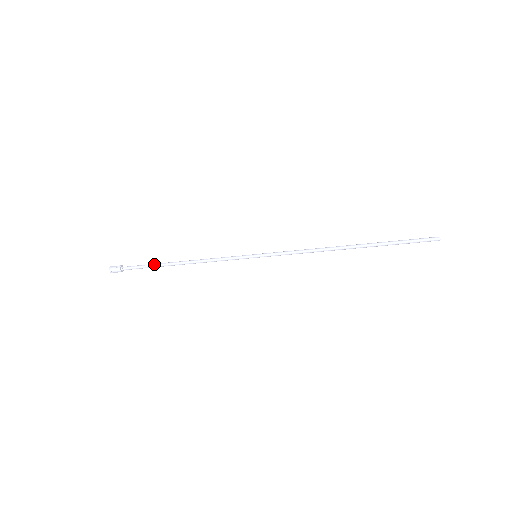
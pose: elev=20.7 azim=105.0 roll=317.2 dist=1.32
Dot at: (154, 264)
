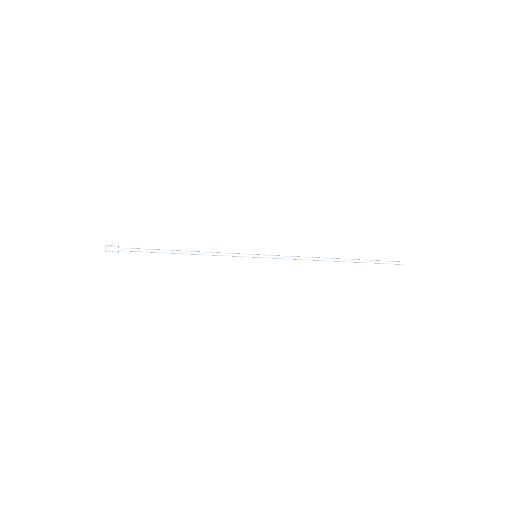
Dot at: (155, 249)
